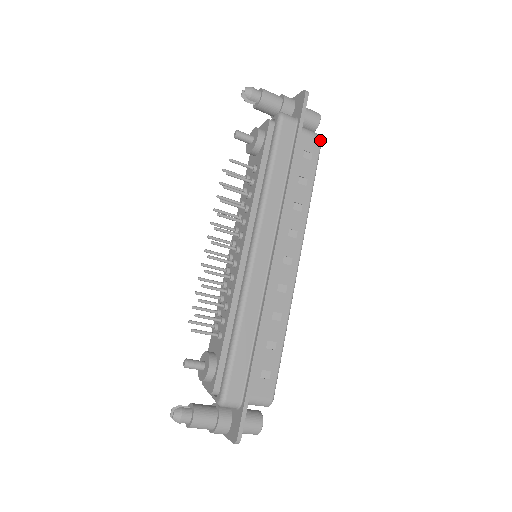
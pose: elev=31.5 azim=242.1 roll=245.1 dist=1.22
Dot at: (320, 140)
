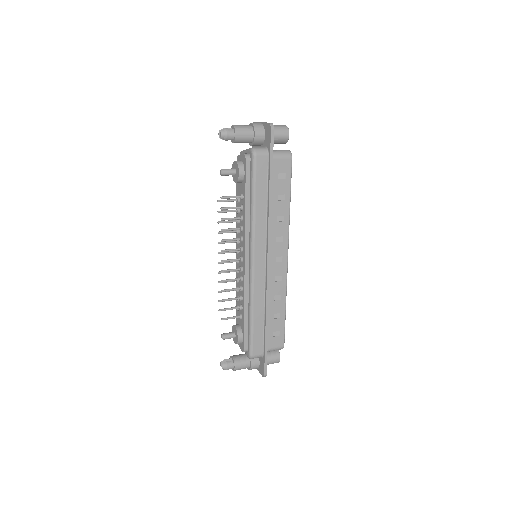
Dot at: (290, 158)
